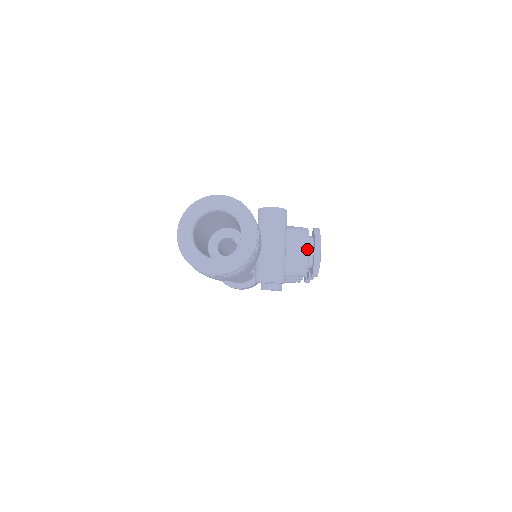
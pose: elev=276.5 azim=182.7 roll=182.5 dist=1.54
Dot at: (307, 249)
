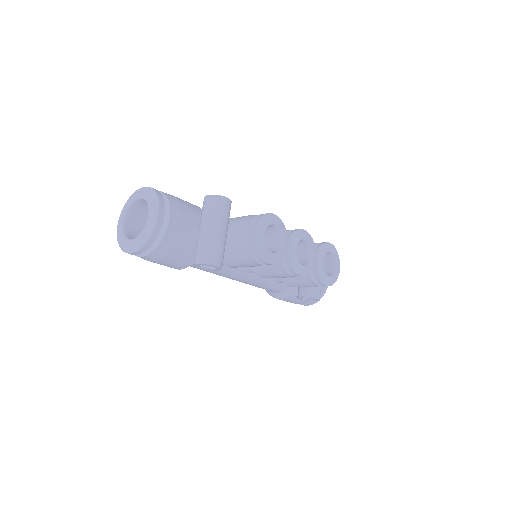
Dot at: (245, 232)
